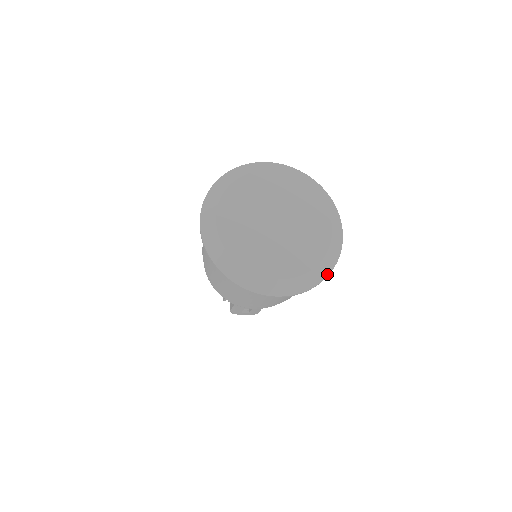
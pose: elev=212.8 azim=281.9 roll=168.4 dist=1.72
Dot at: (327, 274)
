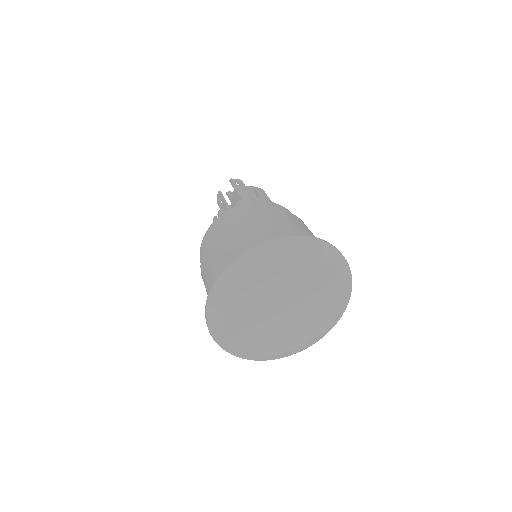
Dot at: (321, 338)
